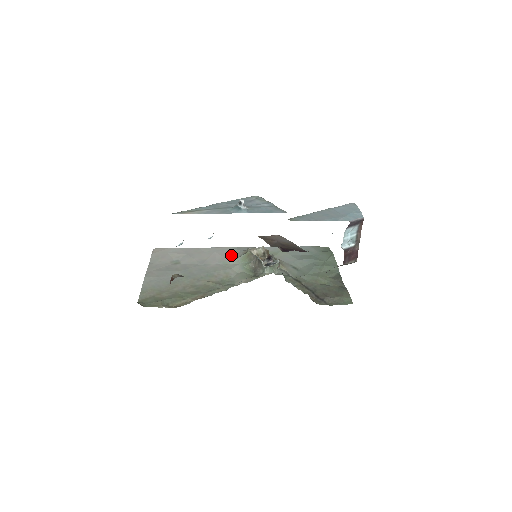
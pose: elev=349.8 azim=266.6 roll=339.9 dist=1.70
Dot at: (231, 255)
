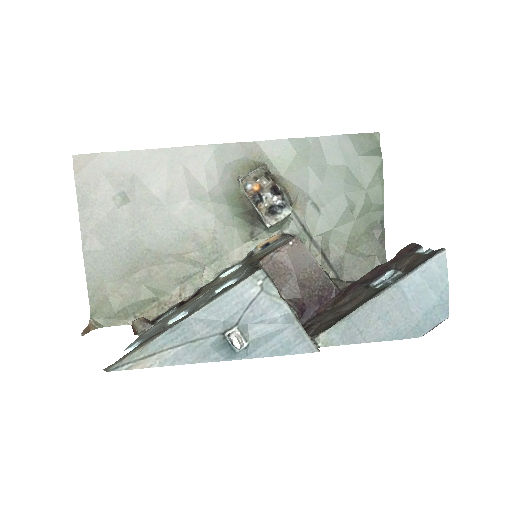
Dot at: (211, 177)
